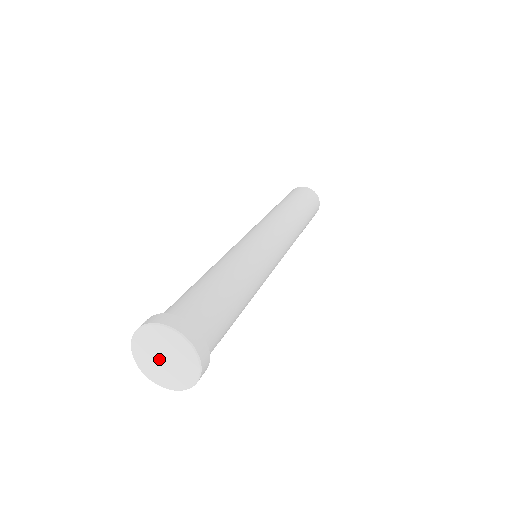
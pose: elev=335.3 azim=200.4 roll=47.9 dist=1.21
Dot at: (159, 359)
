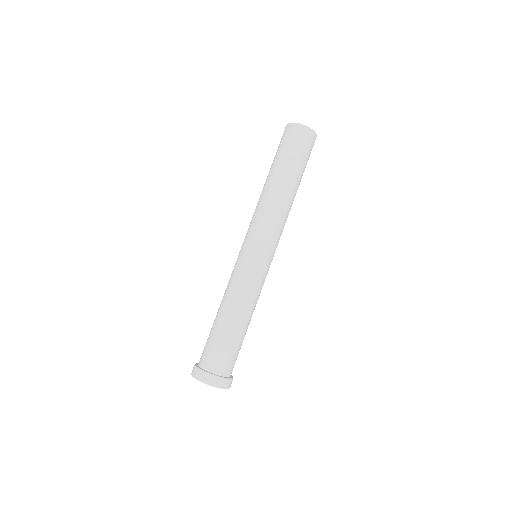
Dot at: occluded
